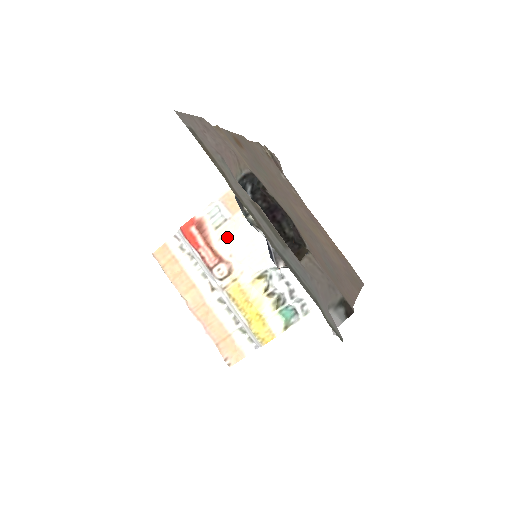
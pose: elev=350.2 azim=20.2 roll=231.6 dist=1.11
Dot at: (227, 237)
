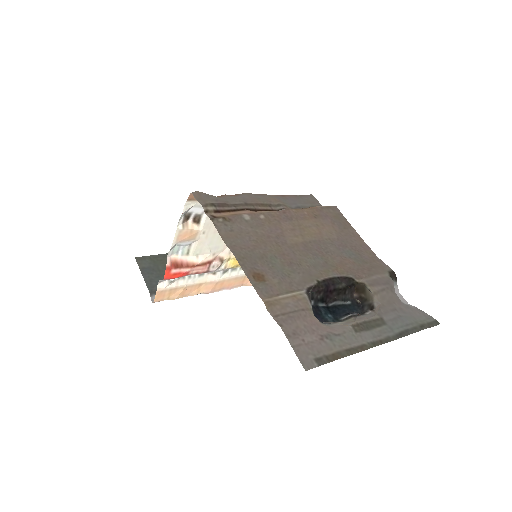
Dot at: (202, 251)
